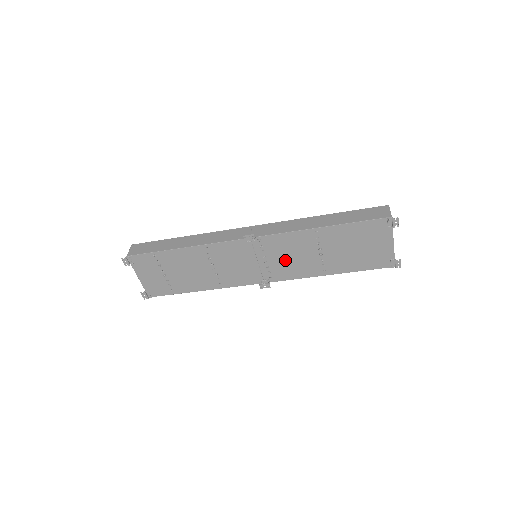
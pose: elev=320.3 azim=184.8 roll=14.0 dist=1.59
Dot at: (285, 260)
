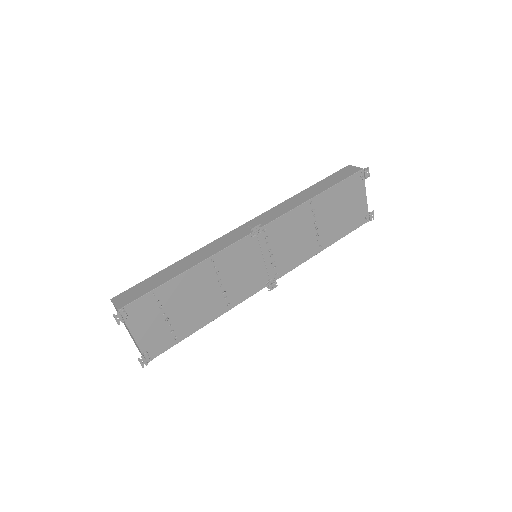
Dot at: (287, 247)
